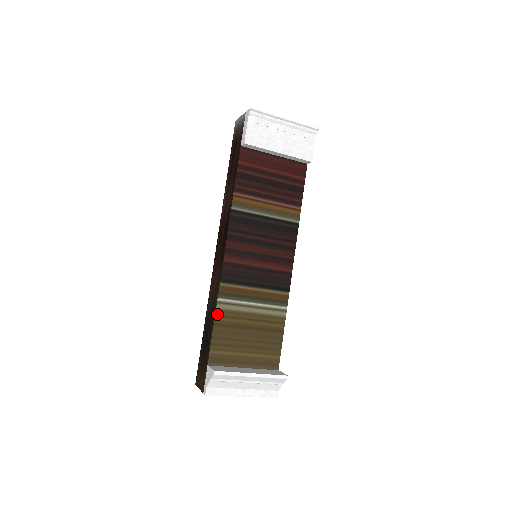
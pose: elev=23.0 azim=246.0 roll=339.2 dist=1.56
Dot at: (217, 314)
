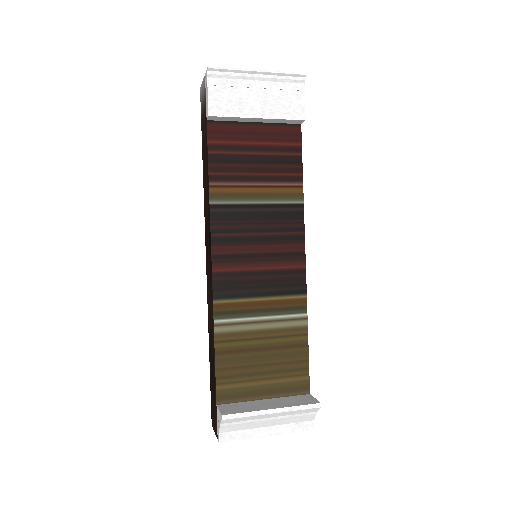
Dot at: (217, 340)
